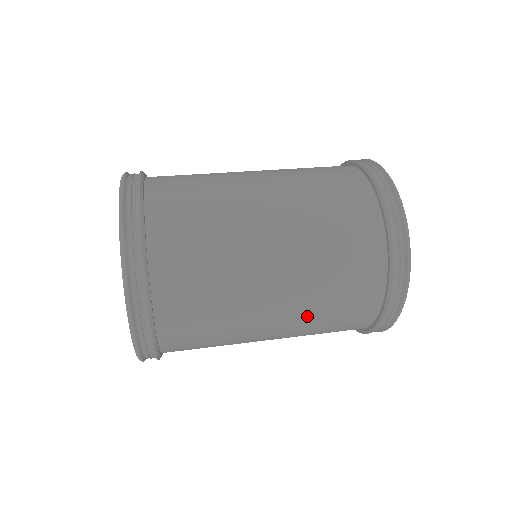
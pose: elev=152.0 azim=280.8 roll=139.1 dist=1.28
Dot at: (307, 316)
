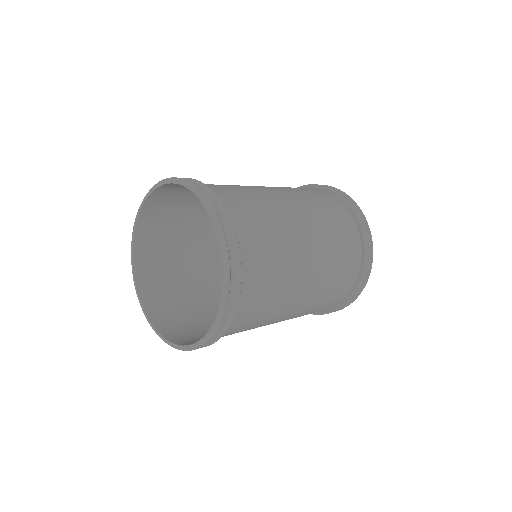
Dot at: (319, 293)
